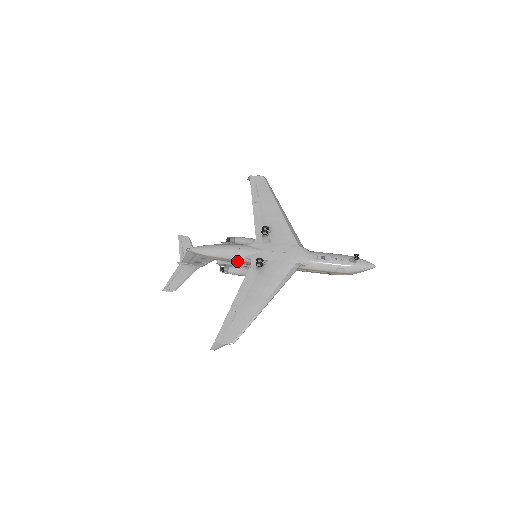
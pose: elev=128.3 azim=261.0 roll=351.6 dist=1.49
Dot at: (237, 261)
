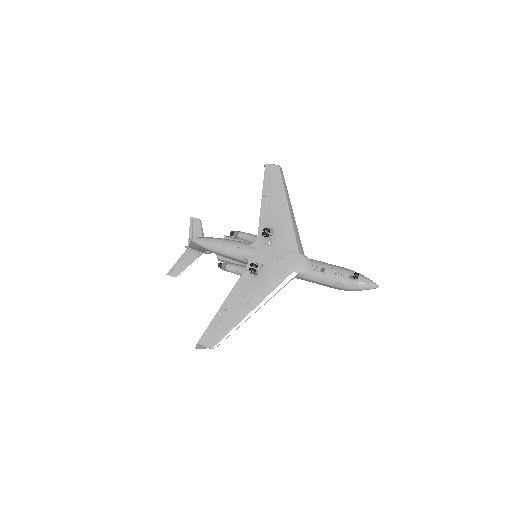
Dot at: (235, 259)
